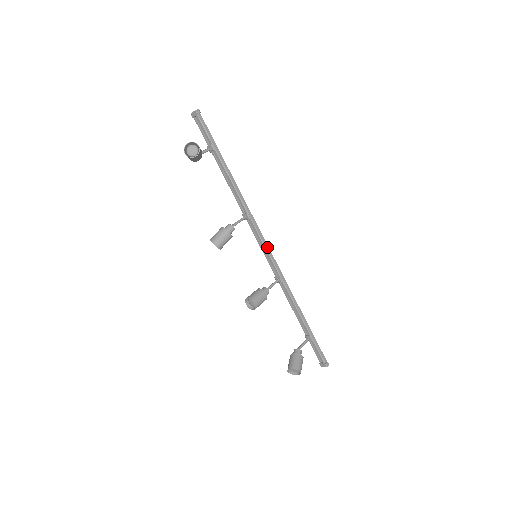
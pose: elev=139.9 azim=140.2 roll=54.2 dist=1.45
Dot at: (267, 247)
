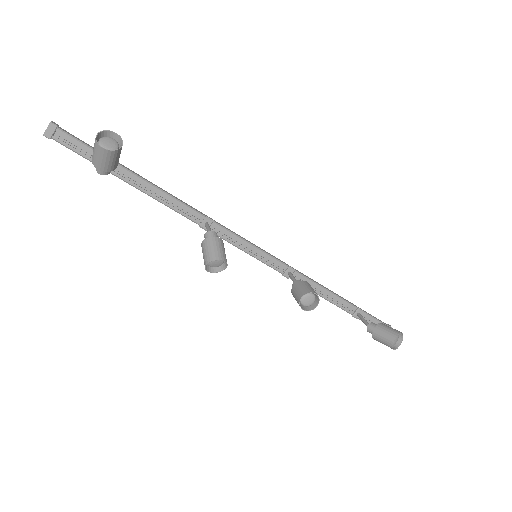
Dot at: (252, 244)
